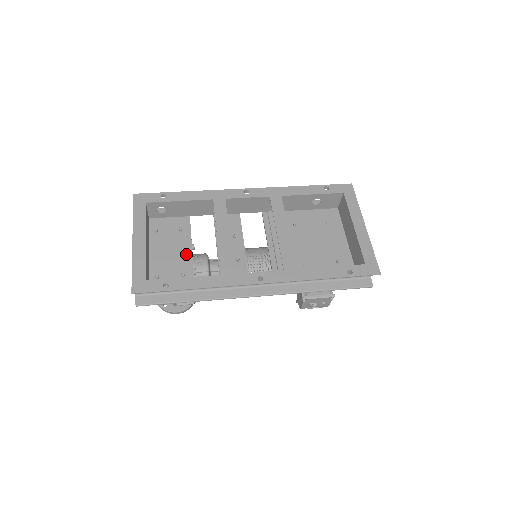
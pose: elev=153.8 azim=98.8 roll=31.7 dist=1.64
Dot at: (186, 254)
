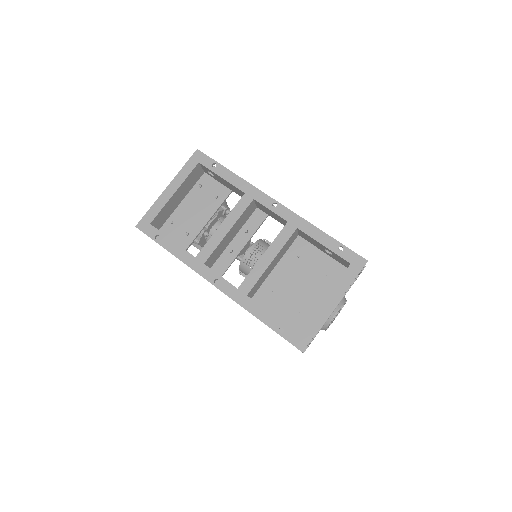
Dot at: (203, 219)
